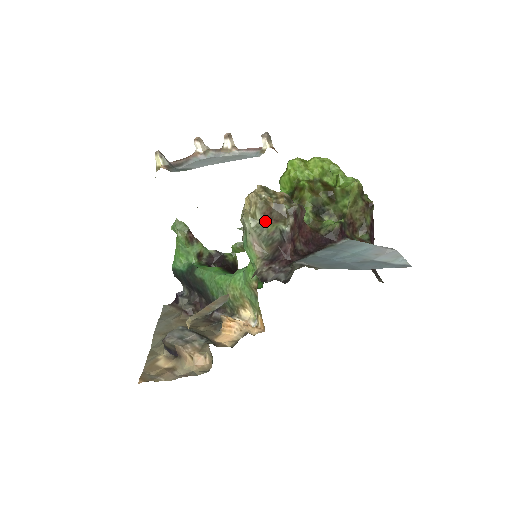
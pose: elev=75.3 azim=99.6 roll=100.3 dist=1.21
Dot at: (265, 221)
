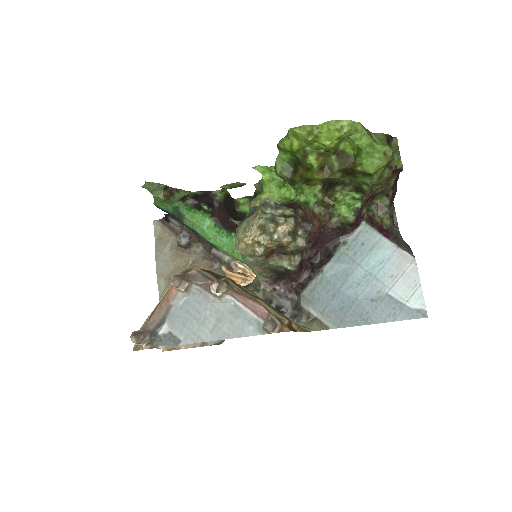
Dot at: (266, 258)
